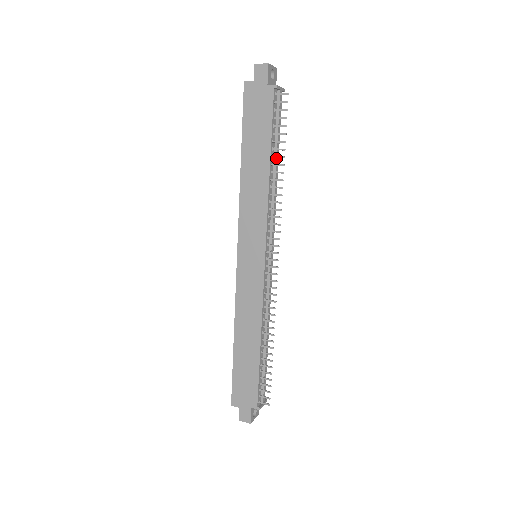
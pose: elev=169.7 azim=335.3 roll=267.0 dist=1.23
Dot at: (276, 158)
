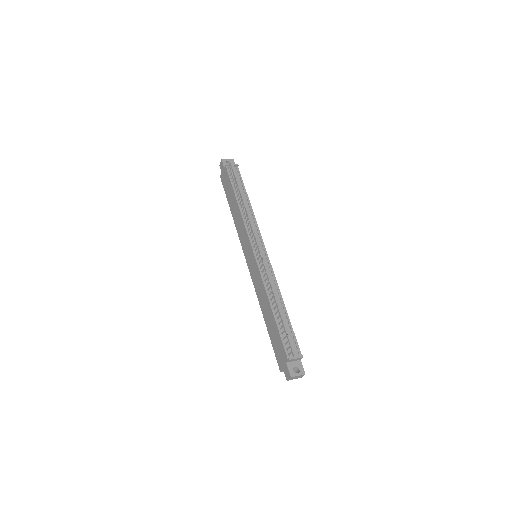
Dot at: (241, 196)
